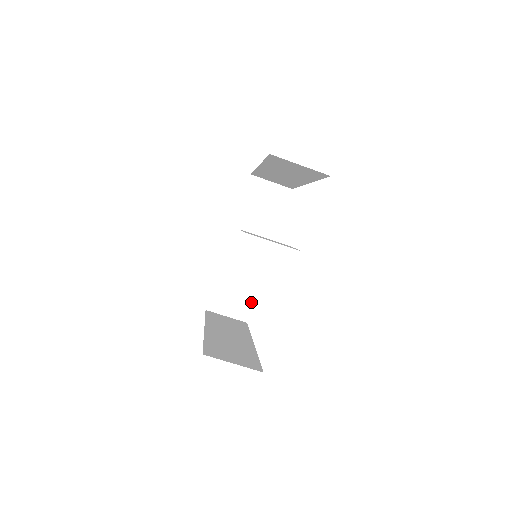
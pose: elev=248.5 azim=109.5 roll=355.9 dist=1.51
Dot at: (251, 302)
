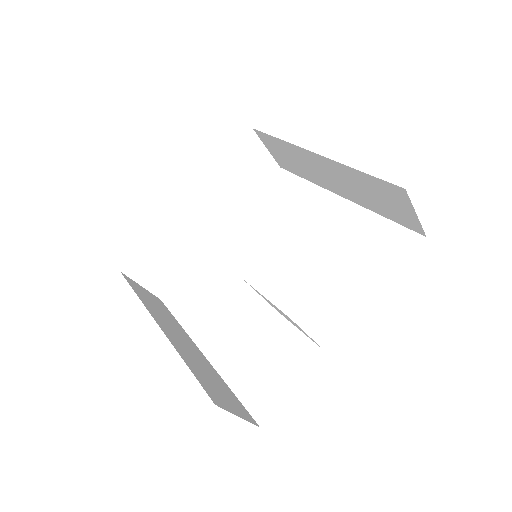
Dot at: (176, 277)
